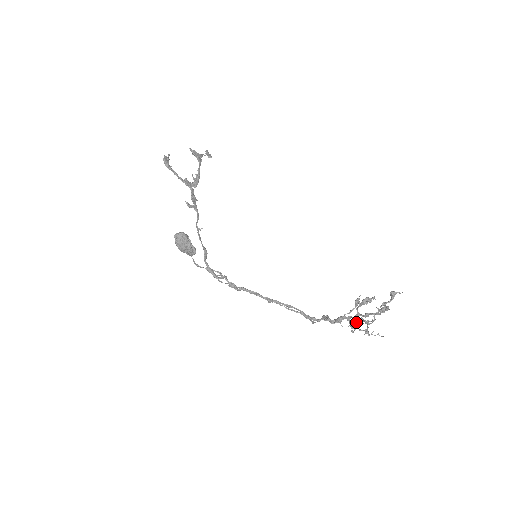
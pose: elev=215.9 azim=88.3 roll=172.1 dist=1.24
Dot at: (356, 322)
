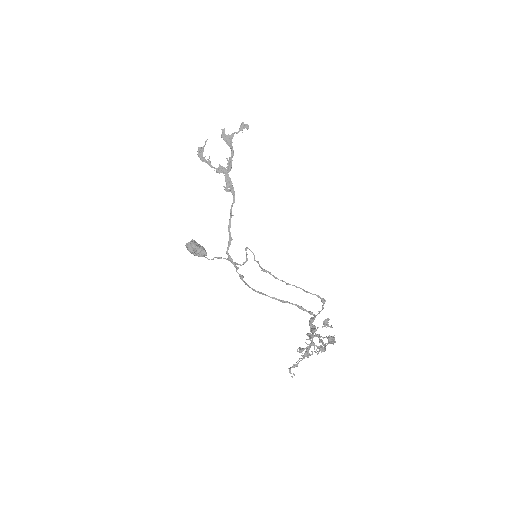
Dot at: (311, 344)
